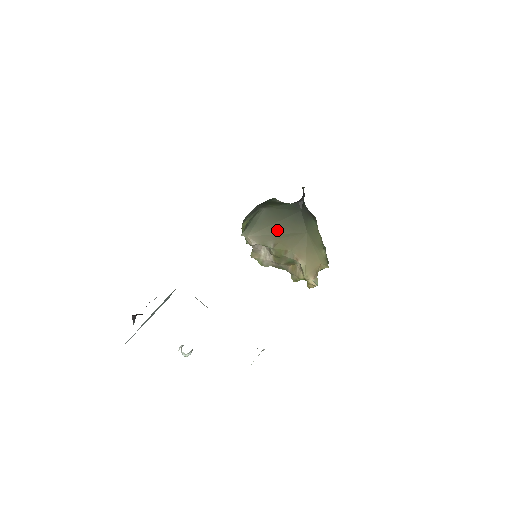
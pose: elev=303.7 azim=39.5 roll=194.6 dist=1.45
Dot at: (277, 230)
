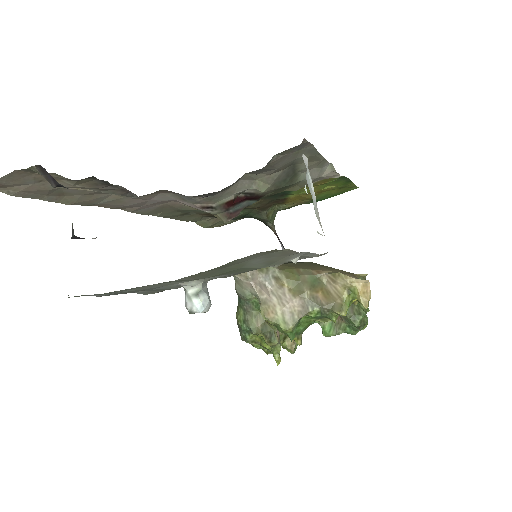
Dot at: occluded
